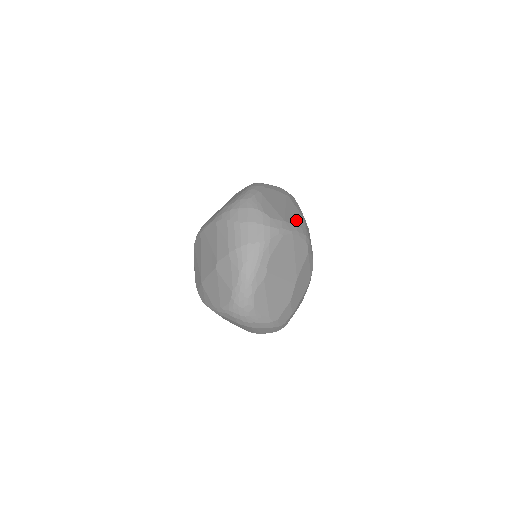
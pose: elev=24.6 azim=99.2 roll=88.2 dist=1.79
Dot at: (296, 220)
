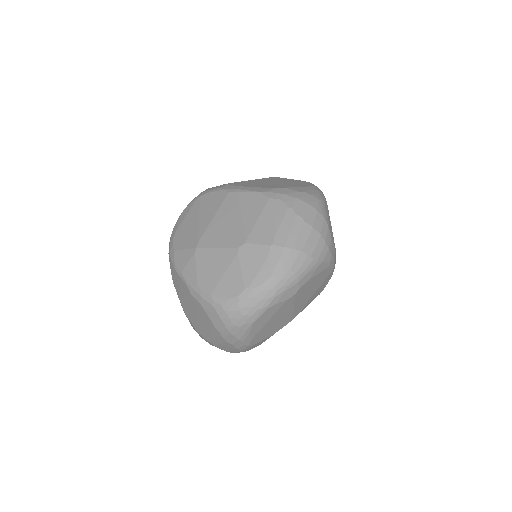
Dot at: occluded
